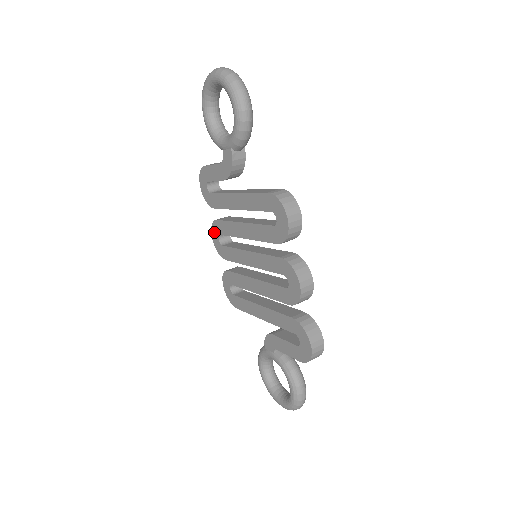
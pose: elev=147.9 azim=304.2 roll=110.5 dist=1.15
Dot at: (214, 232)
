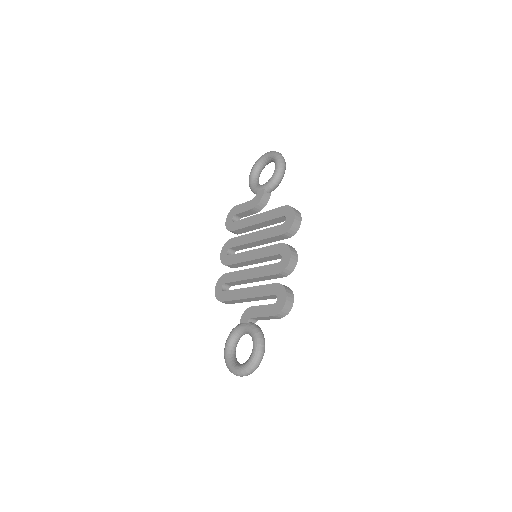
Dot at: (225, 248)
